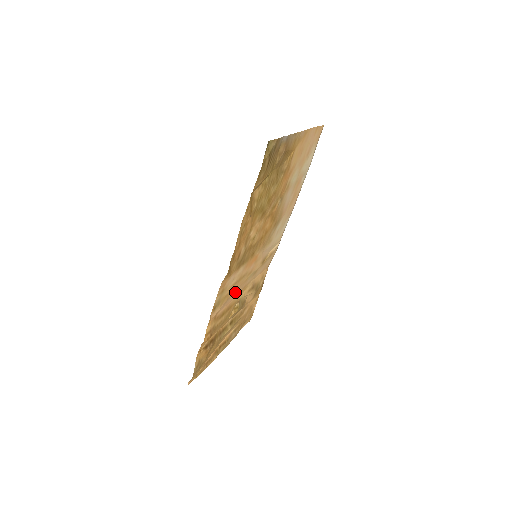
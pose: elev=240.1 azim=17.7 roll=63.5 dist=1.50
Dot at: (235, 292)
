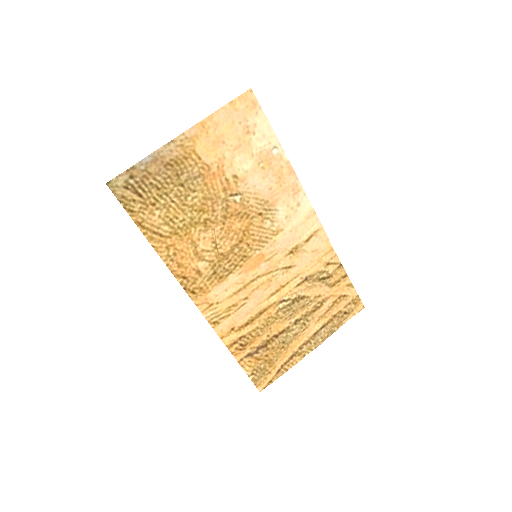
Dot at: (254, 297)
